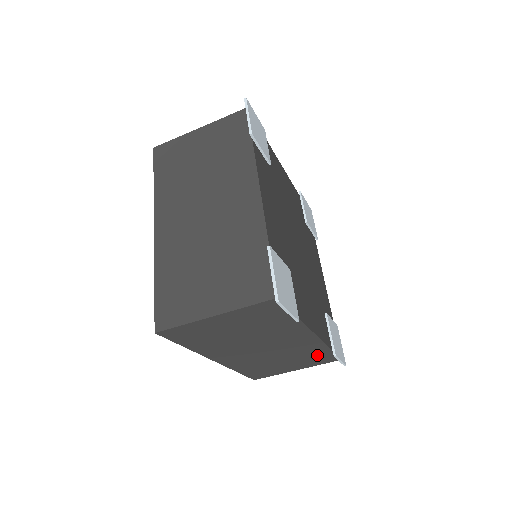
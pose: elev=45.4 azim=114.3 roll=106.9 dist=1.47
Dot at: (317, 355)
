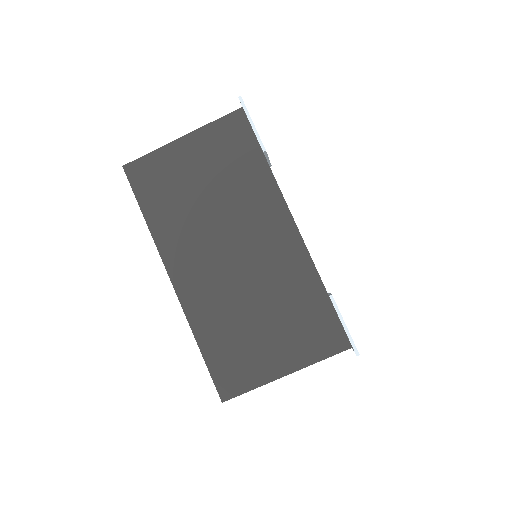
Dot at: (309, 310)
